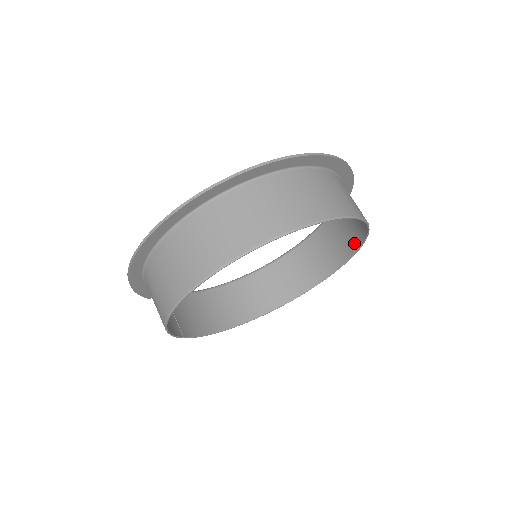
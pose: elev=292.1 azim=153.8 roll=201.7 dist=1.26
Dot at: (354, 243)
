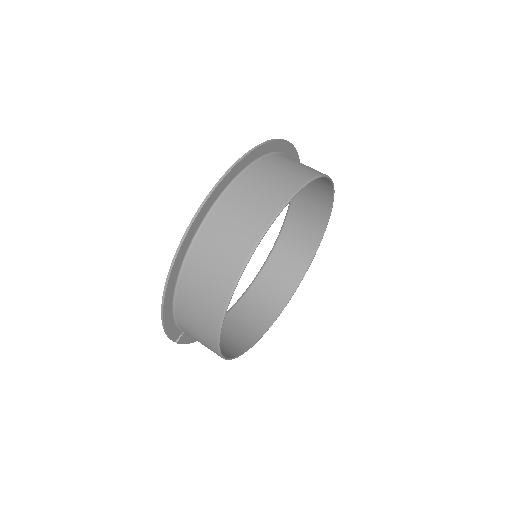
Dot at: (321, 222)
